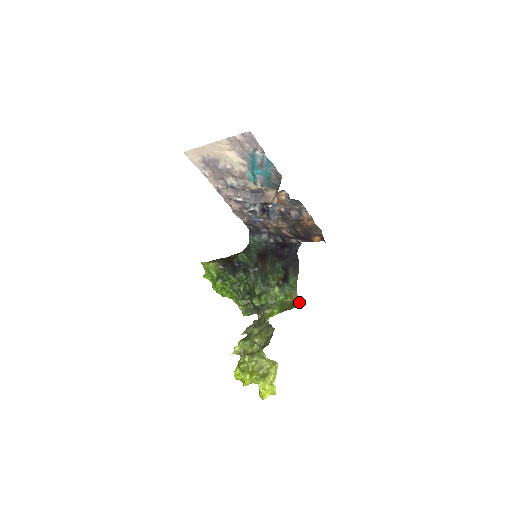
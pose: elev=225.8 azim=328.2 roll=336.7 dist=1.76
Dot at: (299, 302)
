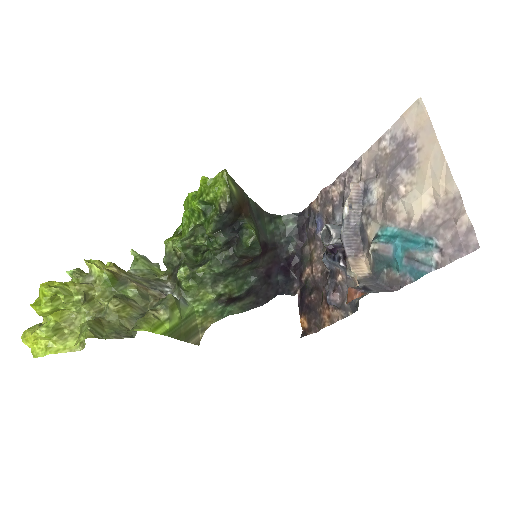
Dot at: (199, 336)
